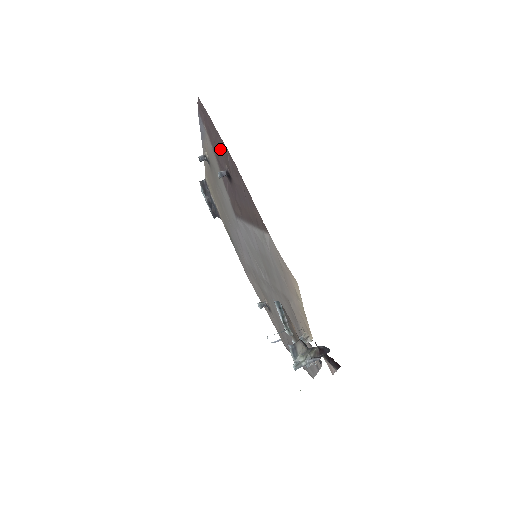
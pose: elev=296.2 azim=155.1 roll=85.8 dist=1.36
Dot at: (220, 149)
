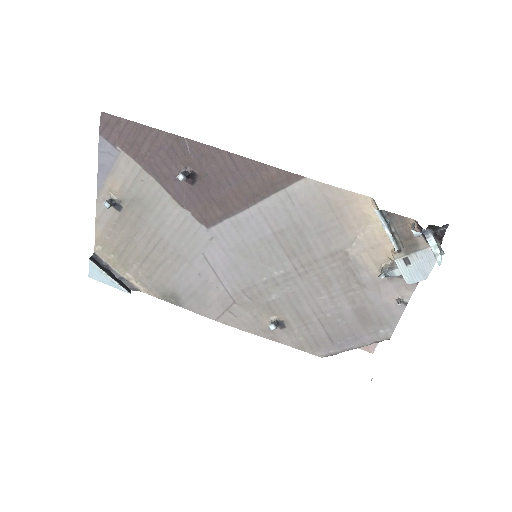
Dot at: (165, 151)
